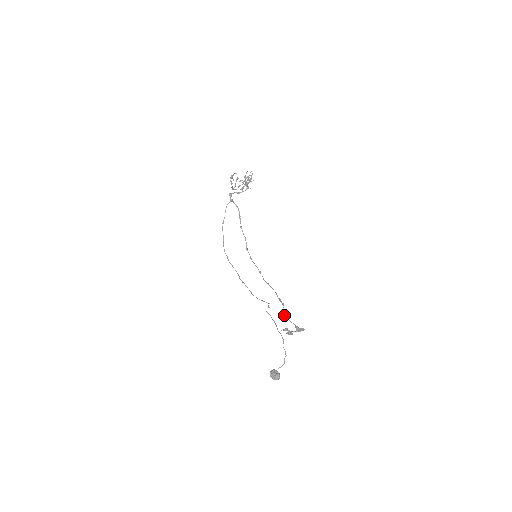
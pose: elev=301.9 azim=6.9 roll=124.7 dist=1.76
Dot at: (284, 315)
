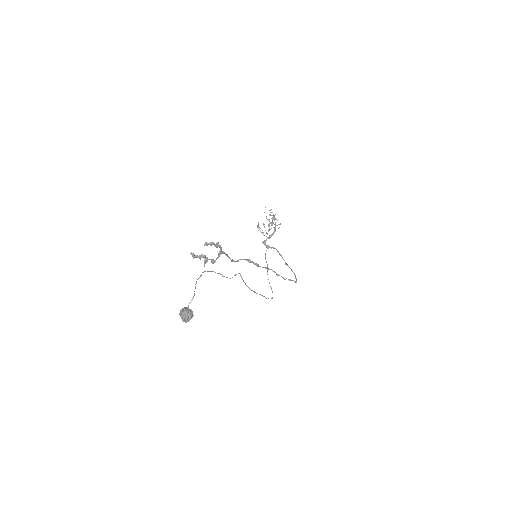
Dot at: occluded
